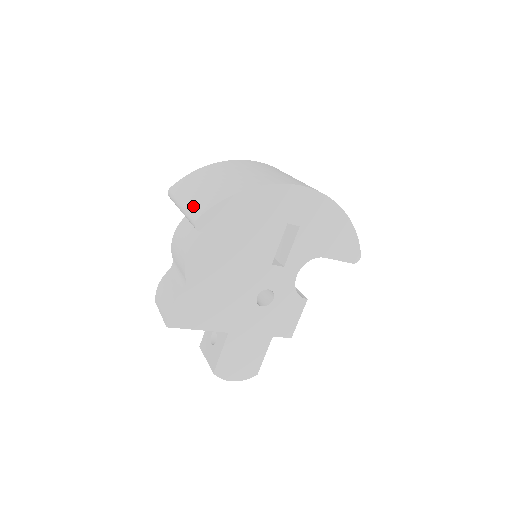
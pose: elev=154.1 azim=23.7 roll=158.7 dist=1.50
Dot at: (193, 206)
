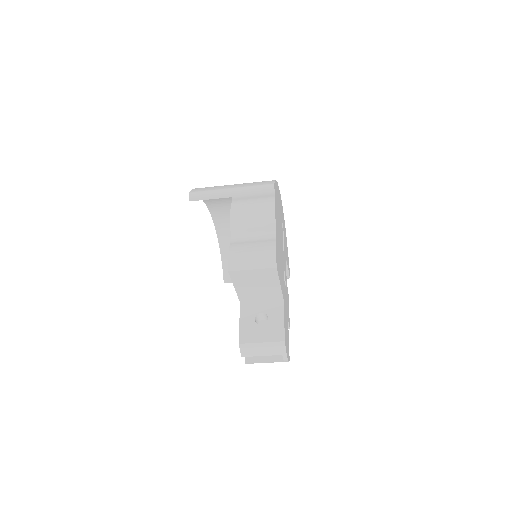
Dot at: (253, 184)
